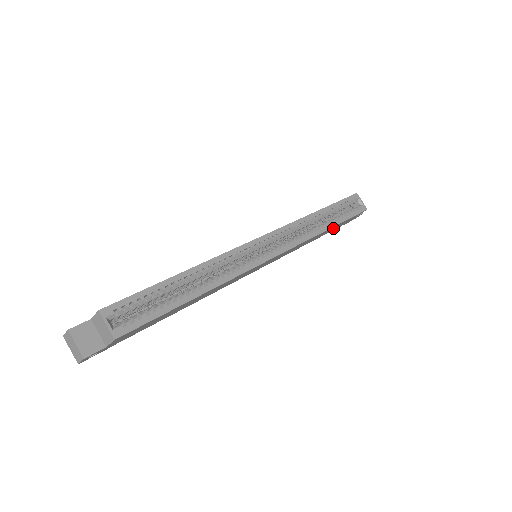
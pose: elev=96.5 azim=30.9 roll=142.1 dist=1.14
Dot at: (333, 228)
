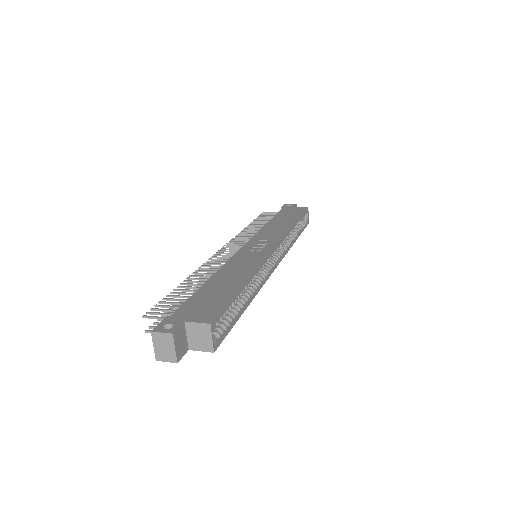
Dot at: occluded
